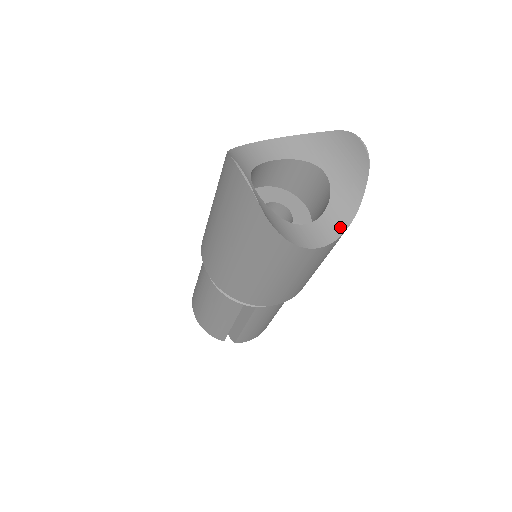
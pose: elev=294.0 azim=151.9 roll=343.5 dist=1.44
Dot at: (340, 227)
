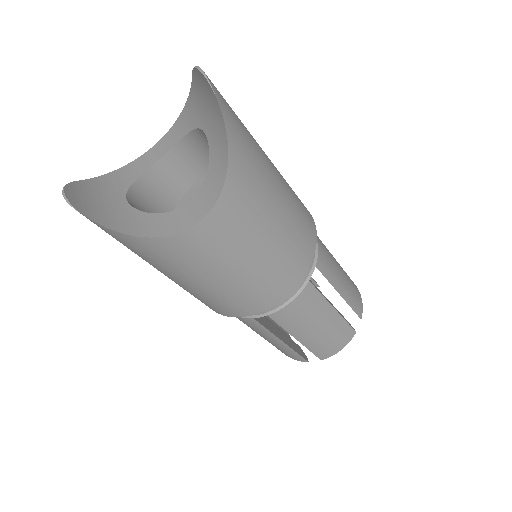
Dot at: (219, 185)
